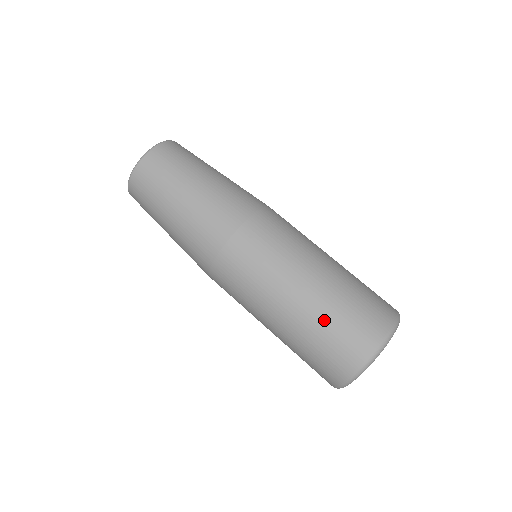
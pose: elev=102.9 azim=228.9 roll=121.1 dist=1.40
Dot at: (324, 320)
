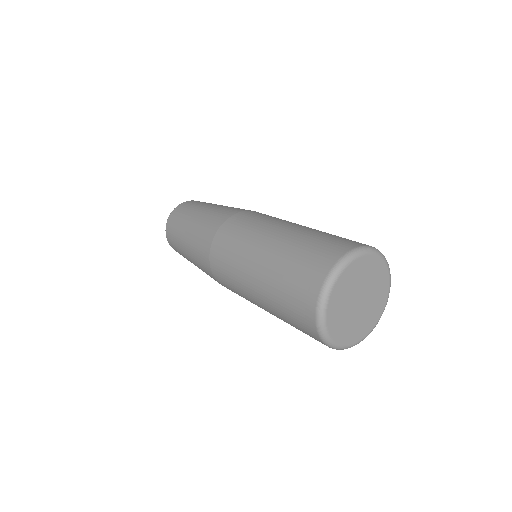
Dot at: (285, 261)
